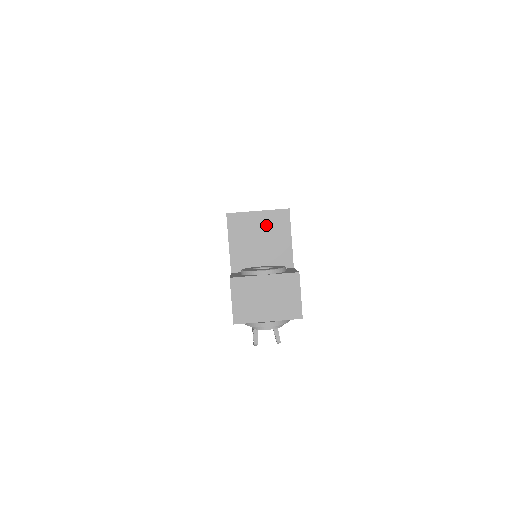
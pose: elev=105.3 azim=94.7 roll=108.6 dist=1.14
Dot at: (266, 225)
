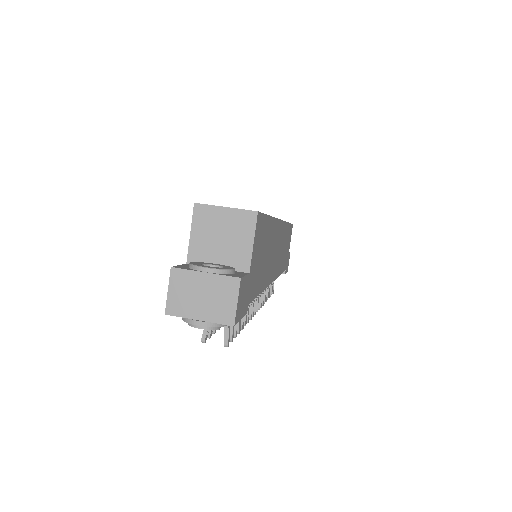
Dot at: (231, 223)
